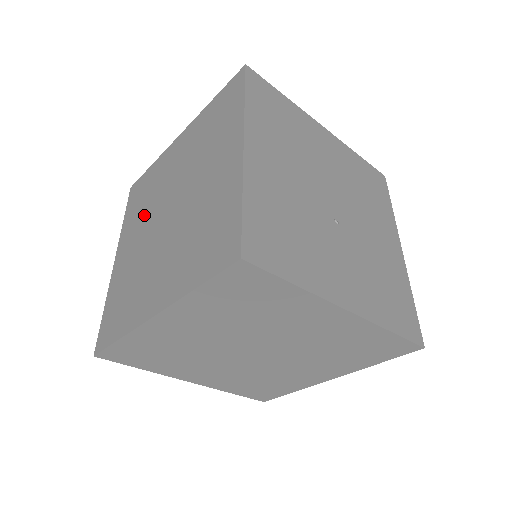
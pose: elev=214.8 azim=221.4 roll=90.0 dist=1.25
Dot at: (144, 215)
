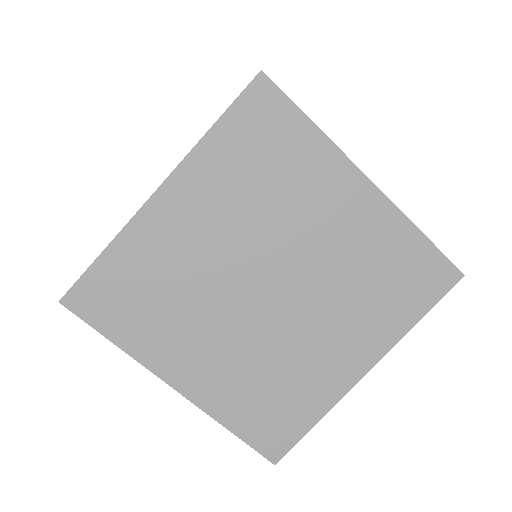
Dot at: occluded
